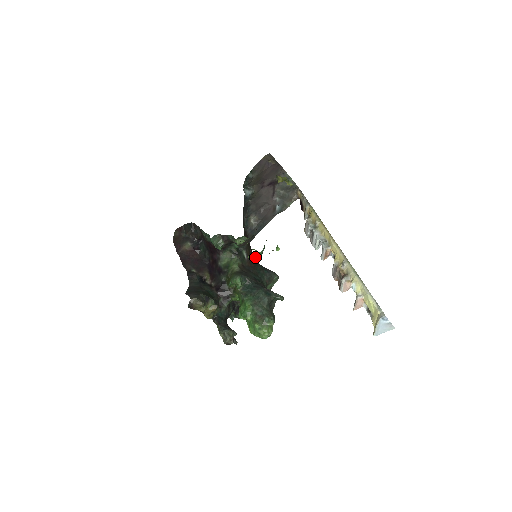
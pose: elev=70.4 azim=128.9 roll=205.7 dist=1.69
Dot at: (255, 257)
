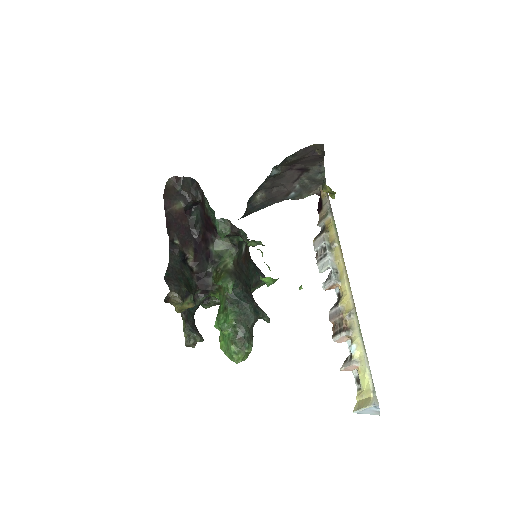
Dot at: (268, 281)
